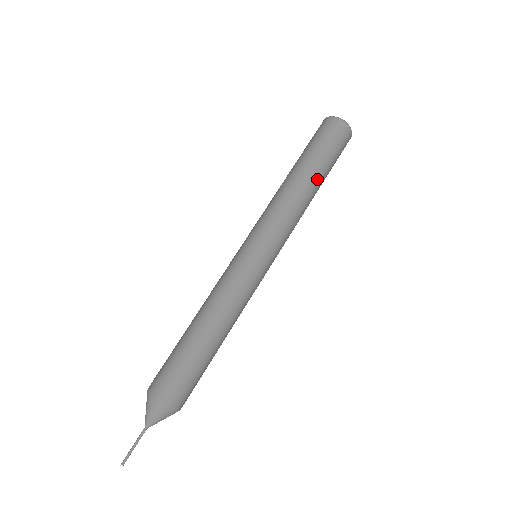
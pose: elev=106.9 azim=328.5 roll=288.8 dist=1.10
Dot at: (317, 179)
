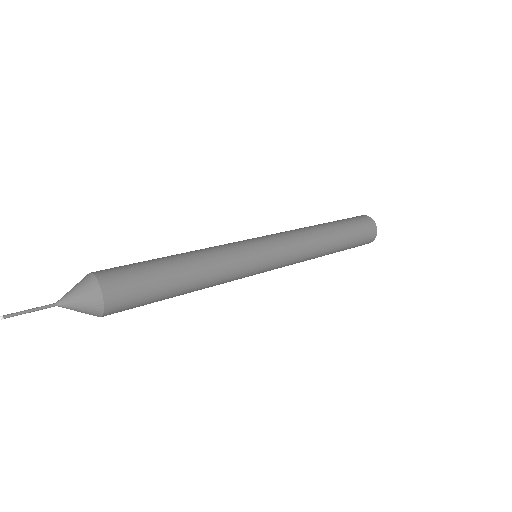
Dot at: (336, 237)
